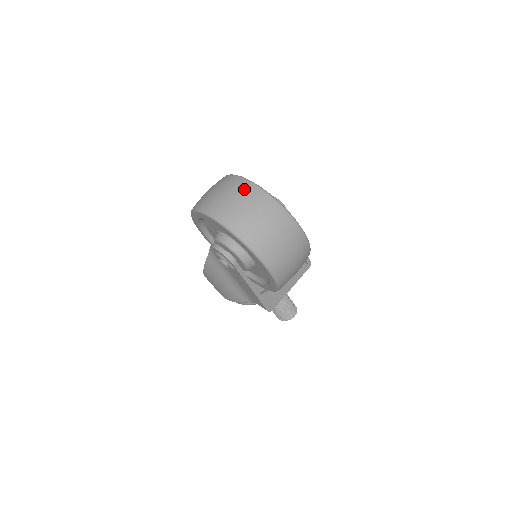
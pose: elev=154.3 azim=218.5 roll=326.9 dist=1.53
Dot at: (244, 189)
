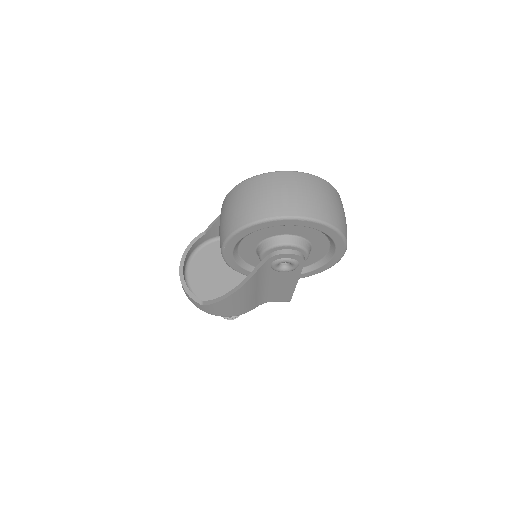
Dot at: (306, 181)
